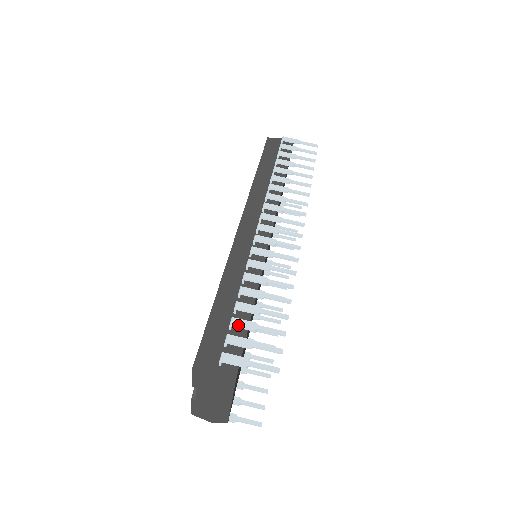
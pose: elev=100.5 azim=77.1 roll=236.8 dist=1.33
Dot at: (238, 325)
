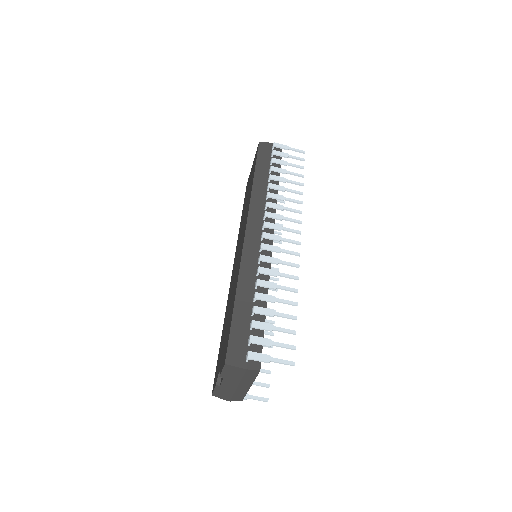
Dot at: (258, 327)
